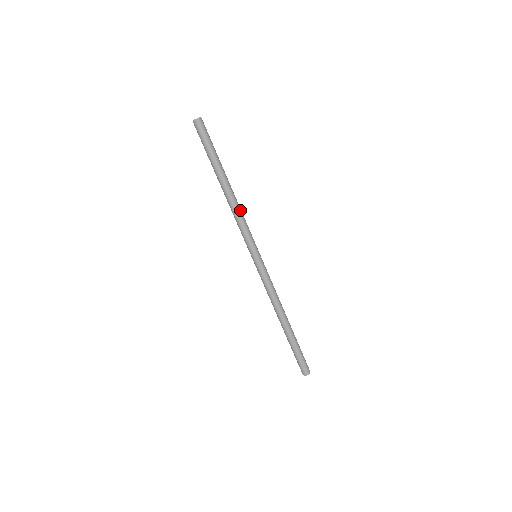
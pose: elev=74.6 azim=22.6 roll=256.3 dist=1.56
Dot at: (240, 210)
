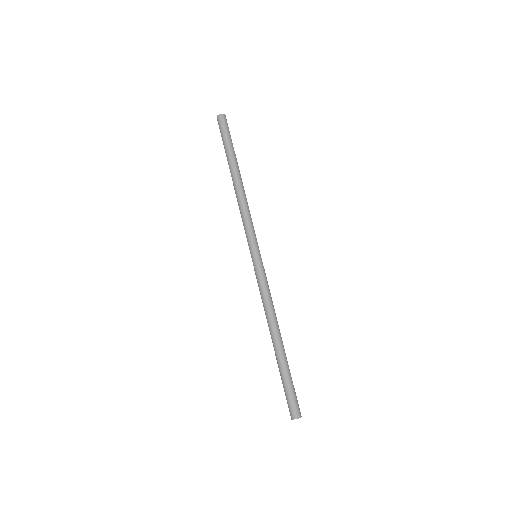
Dot at: (243, 204)
